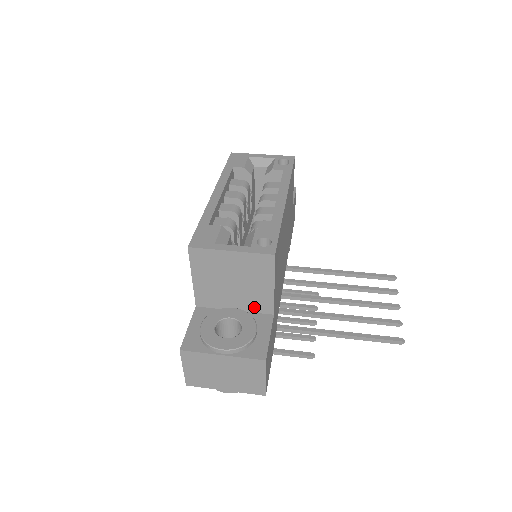
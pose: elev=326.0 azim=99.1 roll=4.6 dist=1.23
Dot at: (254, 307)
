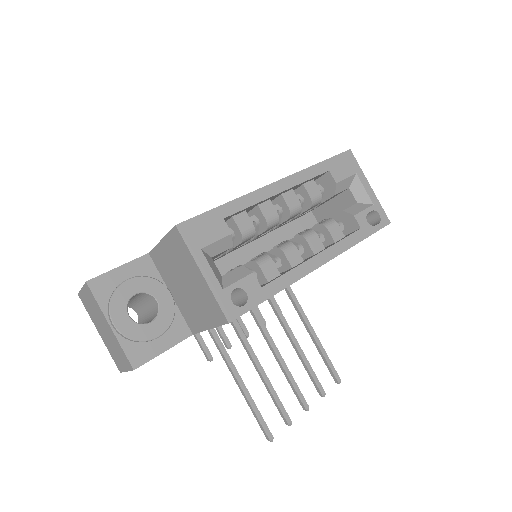
Dot at: (185, 313)
